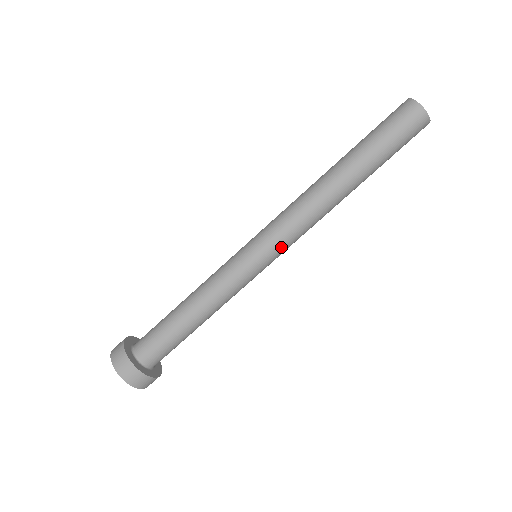
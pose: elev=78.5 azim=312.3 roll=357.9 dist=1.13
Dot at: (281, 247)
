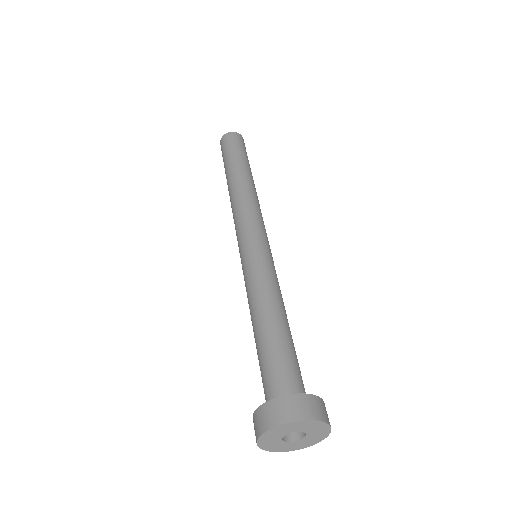
Dot at: (263, 230)
